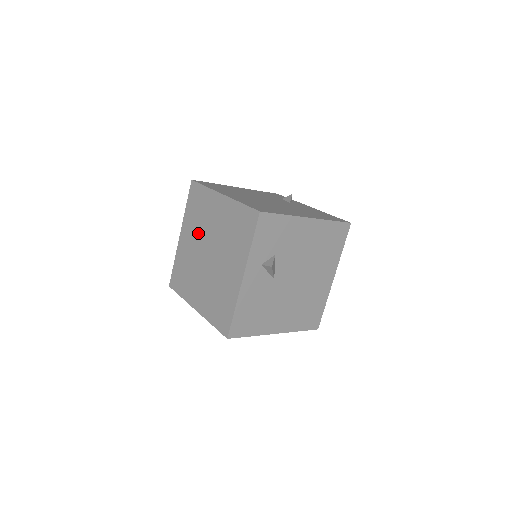
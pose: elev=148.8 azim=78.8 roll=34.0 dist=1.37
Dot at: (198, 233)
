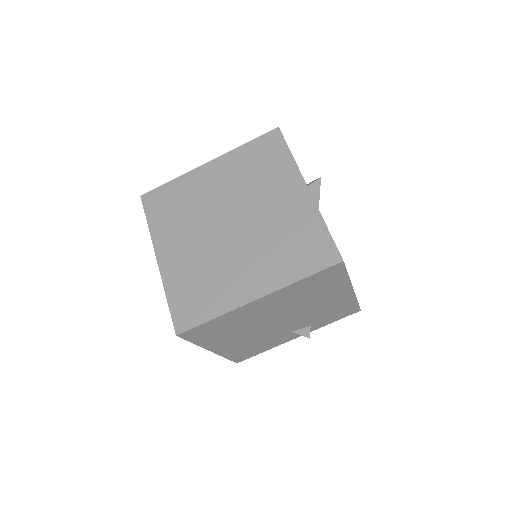
Dot at: (194, 225)
